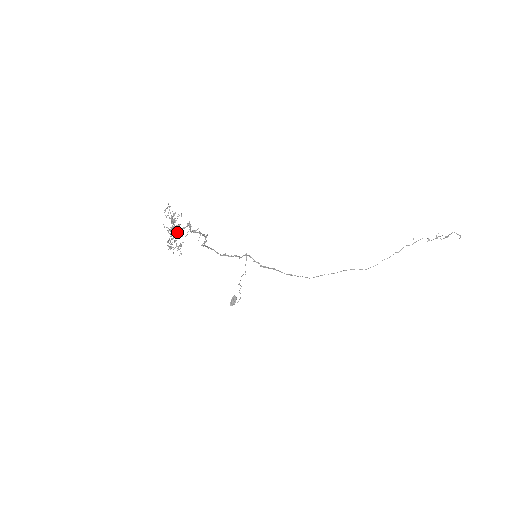
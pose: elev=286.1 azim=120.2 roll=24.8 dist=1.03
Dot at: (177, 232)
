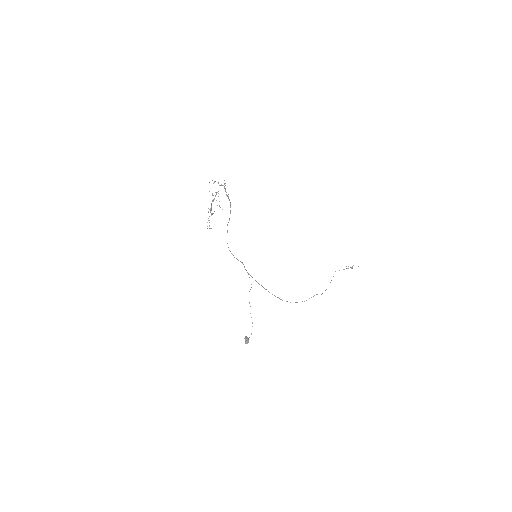
Dot at: occluded
